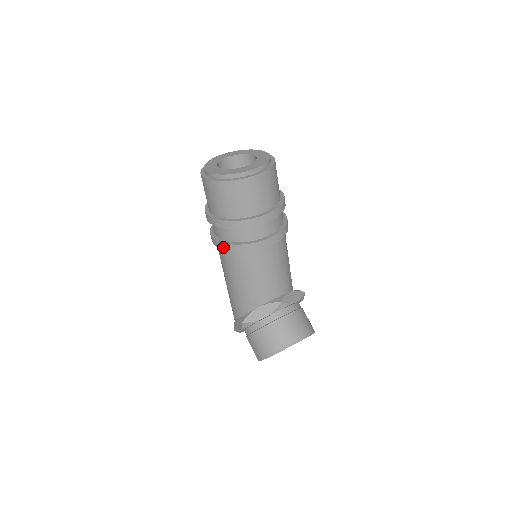
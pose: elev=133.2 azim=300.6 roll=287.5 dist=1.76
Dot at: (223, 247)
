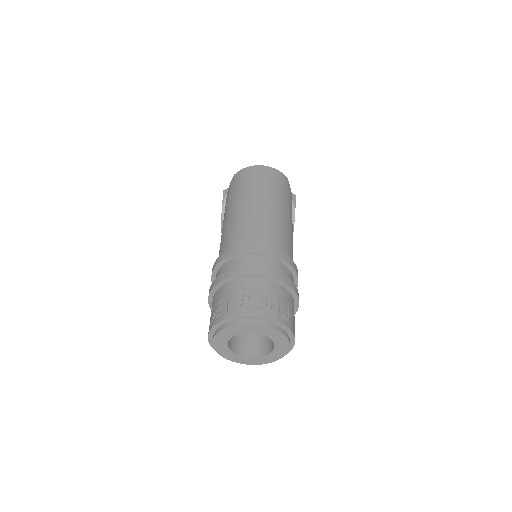
Dot at: occluded
